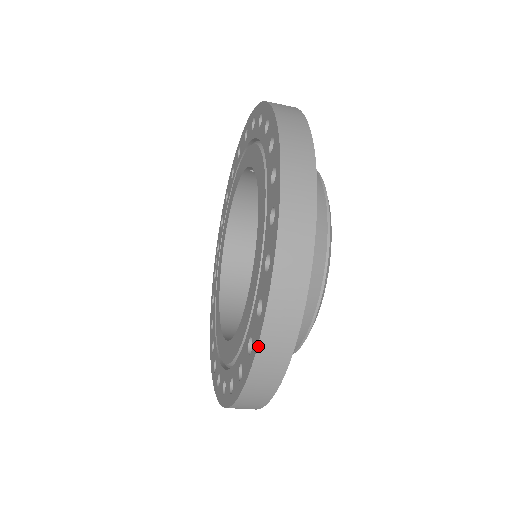
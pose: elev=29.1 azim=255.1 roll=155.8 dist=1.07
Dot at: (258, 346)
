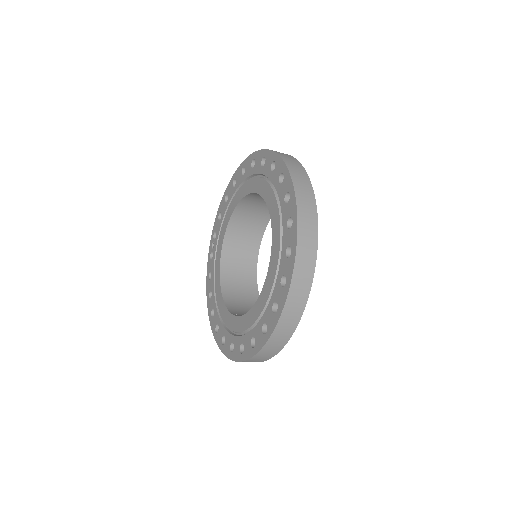
Dot at: (273, 331)
